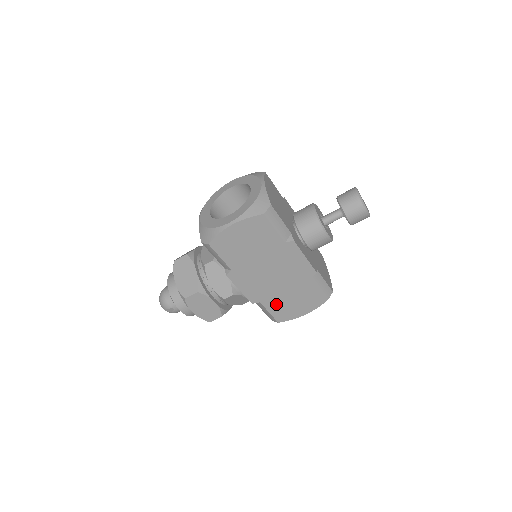
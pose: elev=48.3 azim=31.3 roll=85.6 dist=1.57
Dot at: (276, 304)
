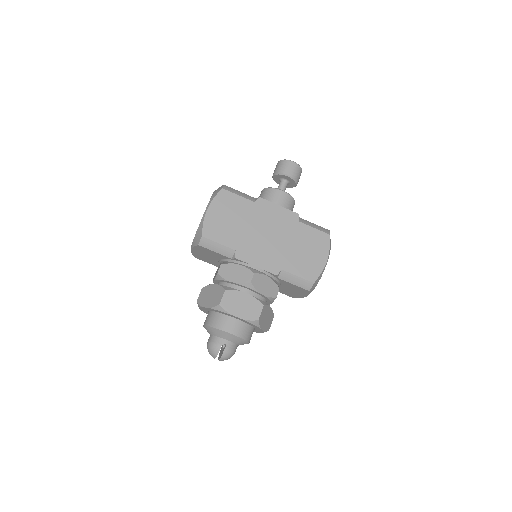
Dot at: (296, 264)
